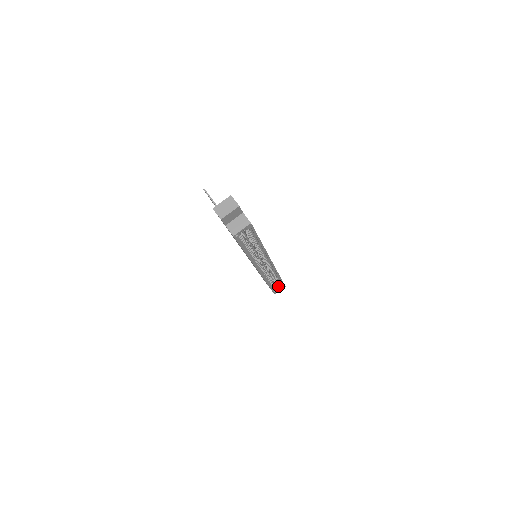
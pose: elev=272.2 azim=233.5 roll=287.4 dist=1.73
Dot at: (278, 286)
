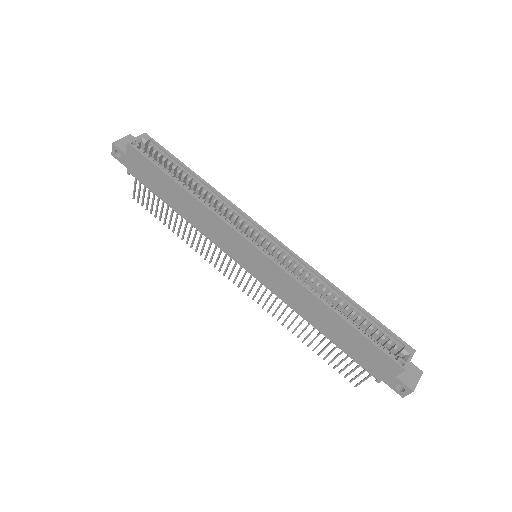
Dot at: occluded
